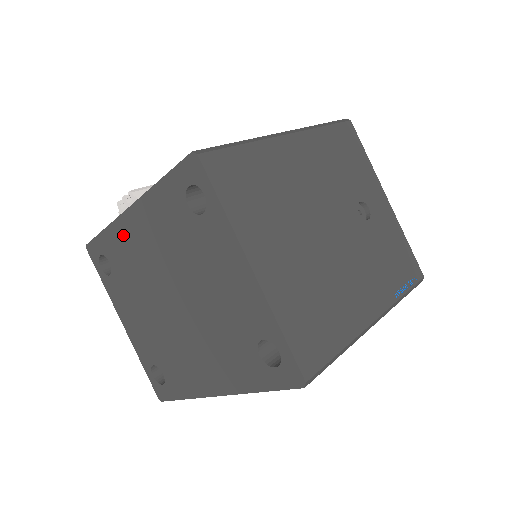
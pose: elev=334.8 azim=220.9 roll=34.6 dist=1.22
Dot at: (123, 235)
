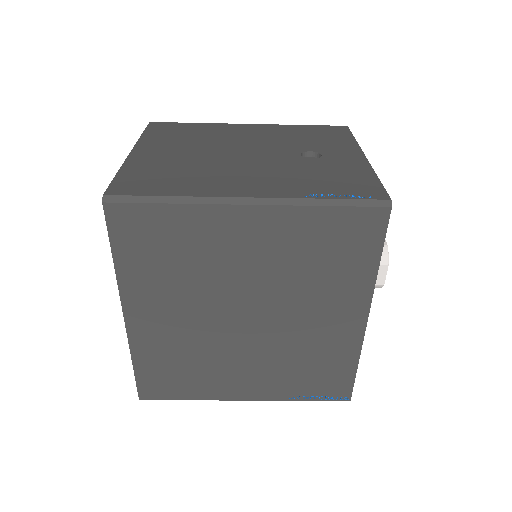
Dot at: occluded
